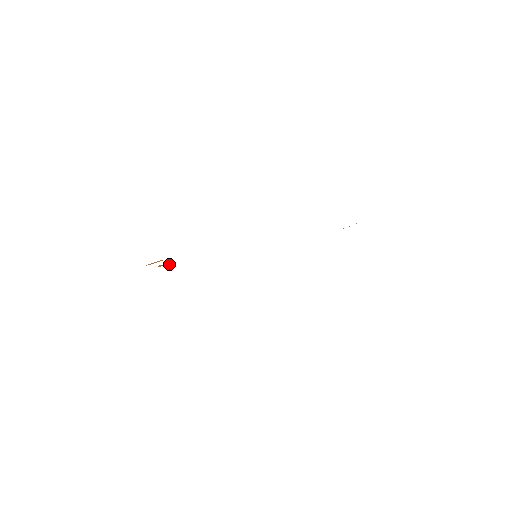
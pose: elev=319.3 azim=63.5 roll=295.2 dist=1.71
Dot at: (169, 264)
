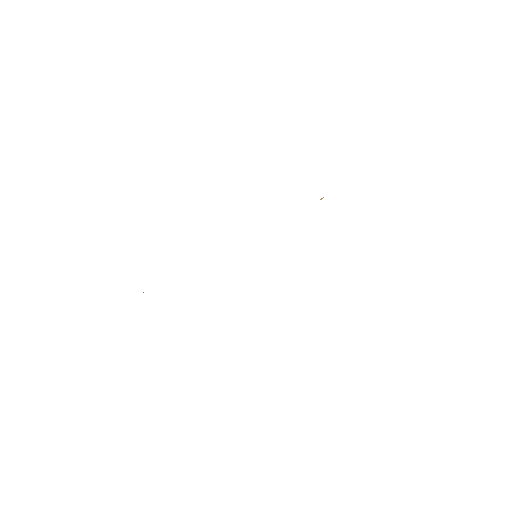
Dot at: occluded
